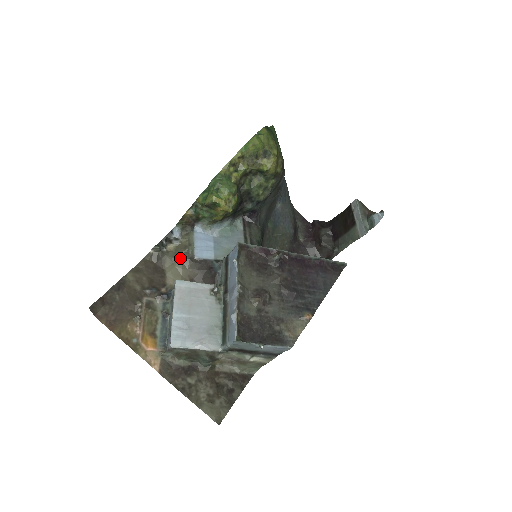
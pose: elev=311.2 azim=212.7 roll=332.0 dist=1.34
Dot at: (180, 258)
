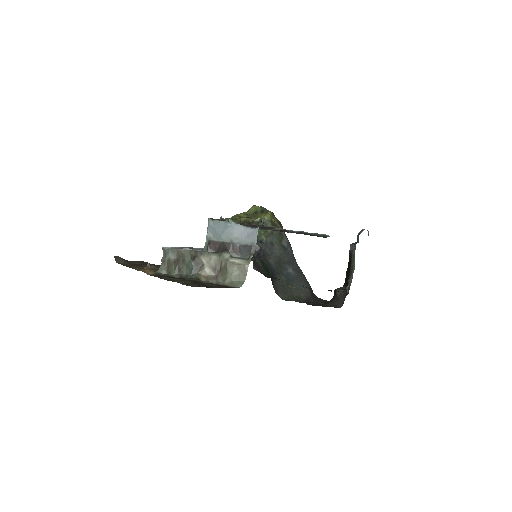
Dot at: occluded
